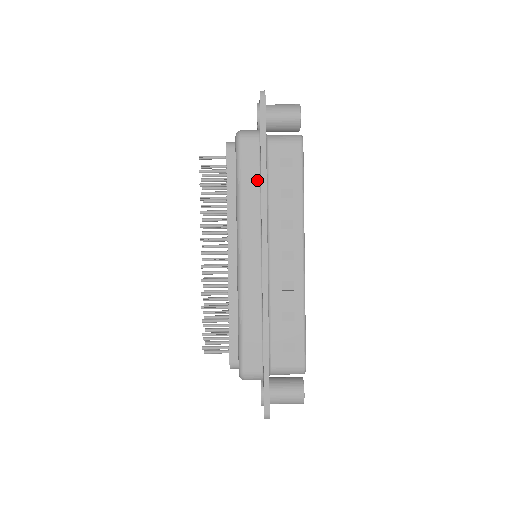
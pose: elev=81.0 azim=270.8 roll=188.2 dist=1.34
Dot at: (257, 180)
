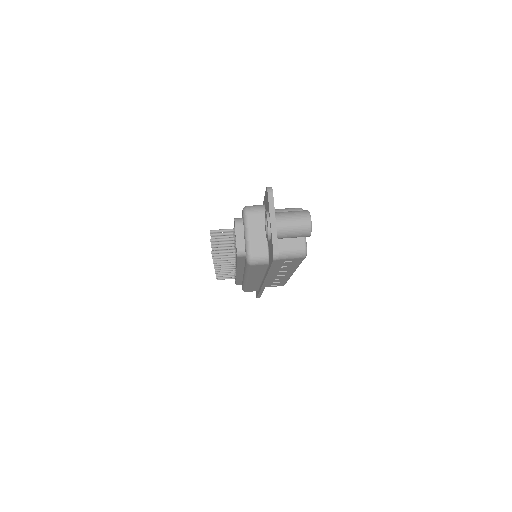
Dot at: occluded
